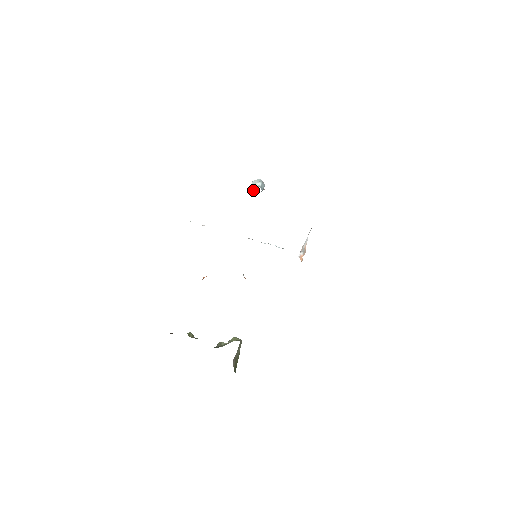
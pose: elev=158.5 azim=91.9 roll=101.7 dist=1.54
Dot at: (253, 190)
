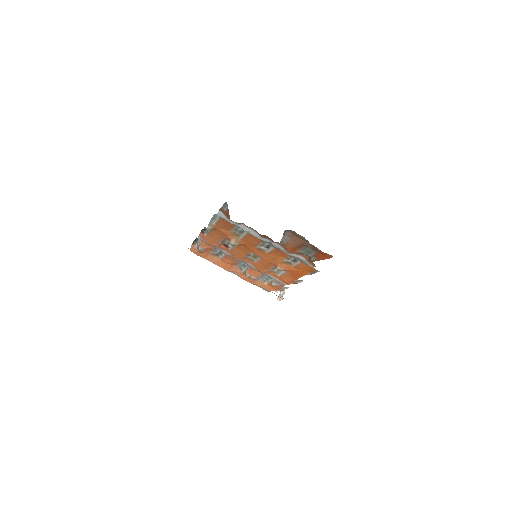
Dot at: occluded
